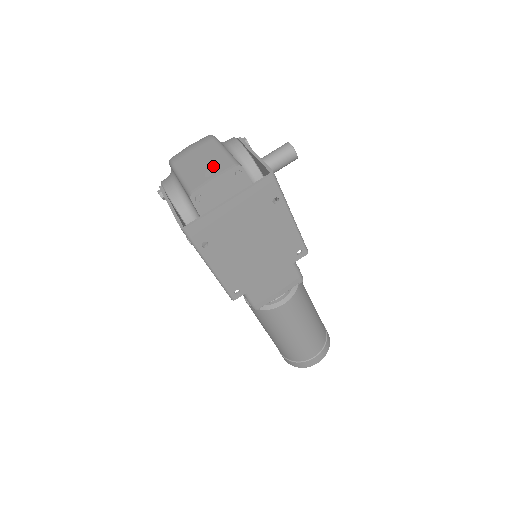
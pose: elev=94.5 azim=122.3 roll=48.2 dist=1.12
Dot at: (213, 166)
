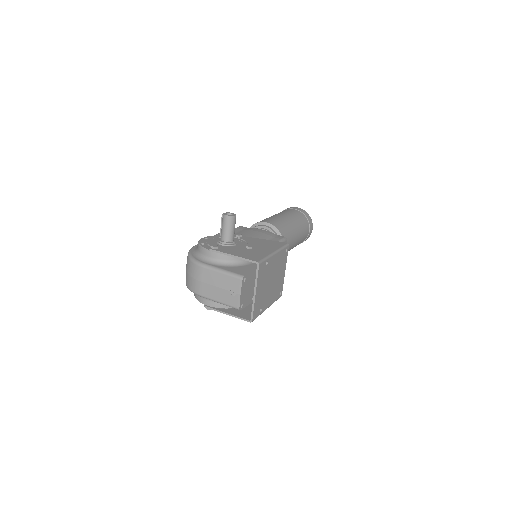
Dot at: (230, 287)
